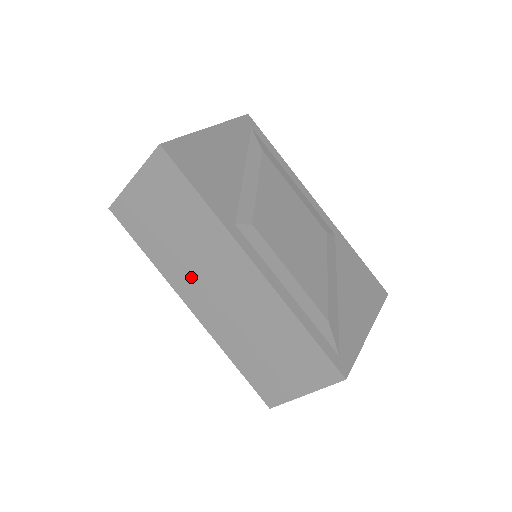
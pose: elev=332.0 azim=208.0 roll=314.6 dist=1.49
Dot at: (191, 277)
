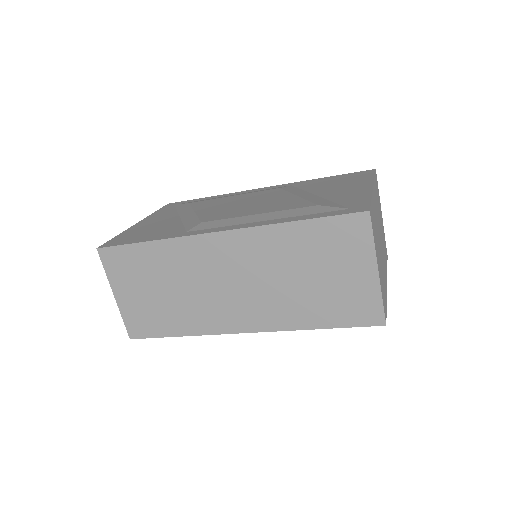
Dot at: (213, 306)
